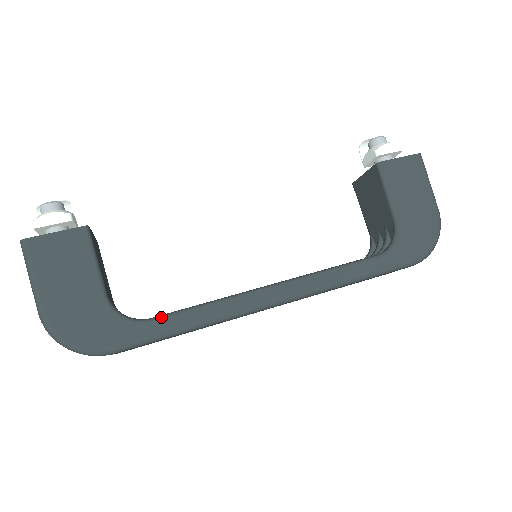
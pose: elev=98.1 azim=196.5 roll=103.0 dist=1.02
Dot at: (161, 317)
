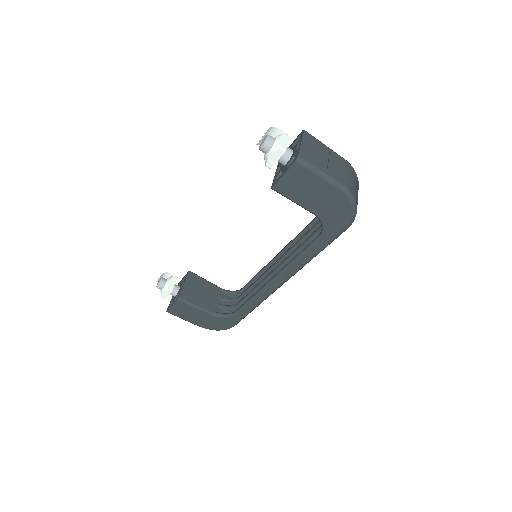
Dot at: (238, 312)
